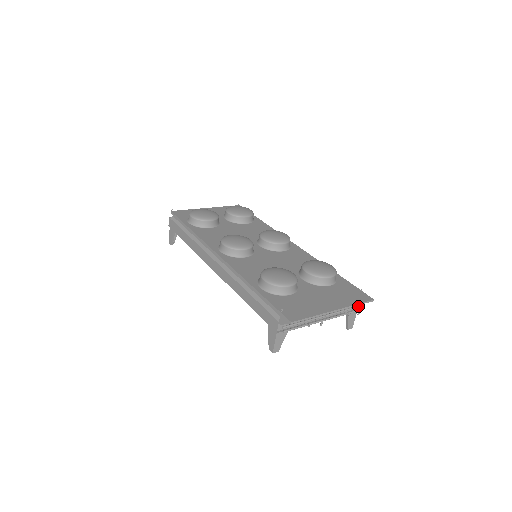
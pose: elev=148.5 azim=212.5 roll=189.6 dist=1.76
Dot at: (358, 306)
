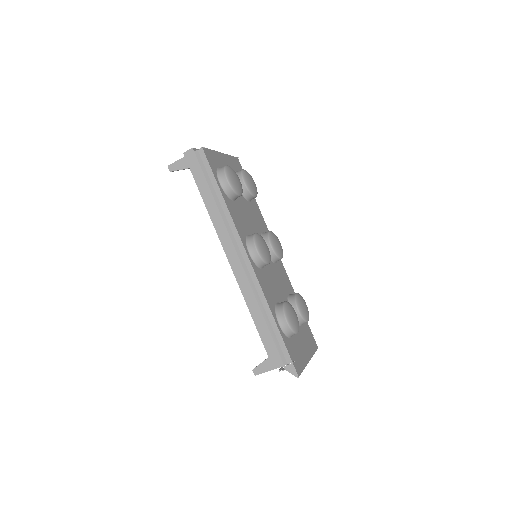
Dot at: occluded
